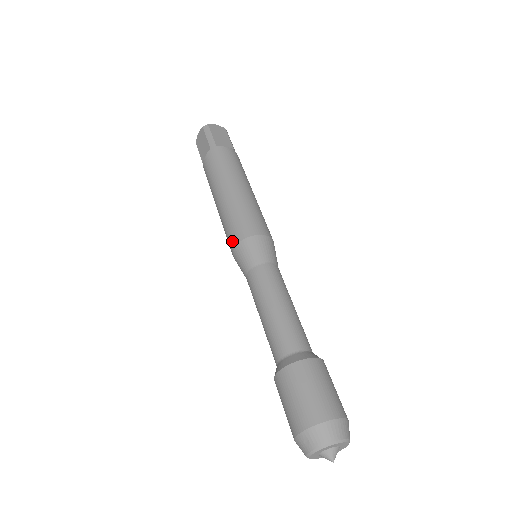
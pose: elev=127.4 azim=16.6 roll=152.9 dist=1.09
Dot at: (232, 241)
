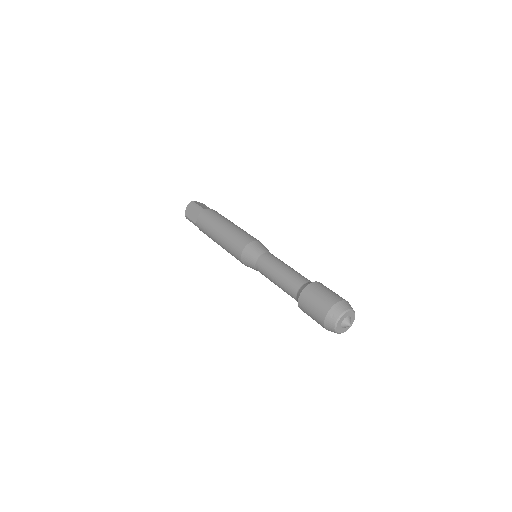
Dot at: (239, 249)
